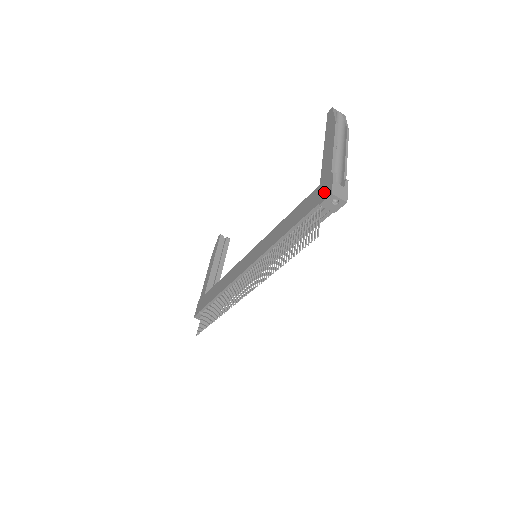
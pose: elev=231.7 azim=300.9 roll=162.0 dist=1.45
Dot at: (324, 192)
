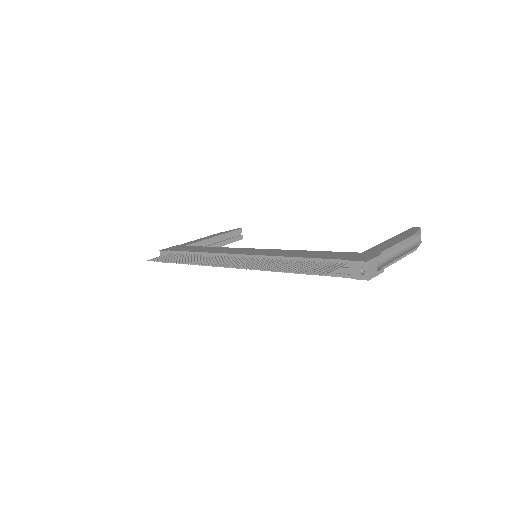
Dot at: (361, 257)
